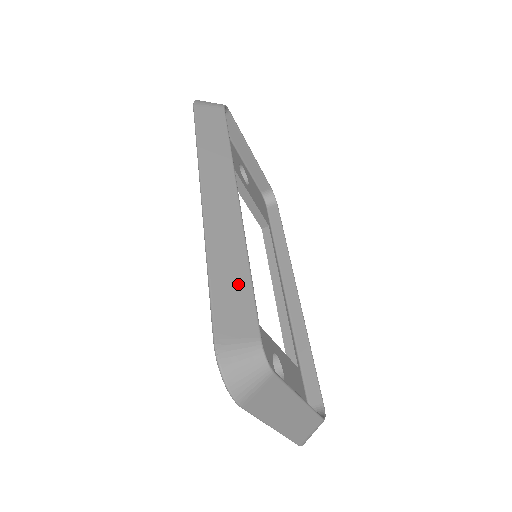
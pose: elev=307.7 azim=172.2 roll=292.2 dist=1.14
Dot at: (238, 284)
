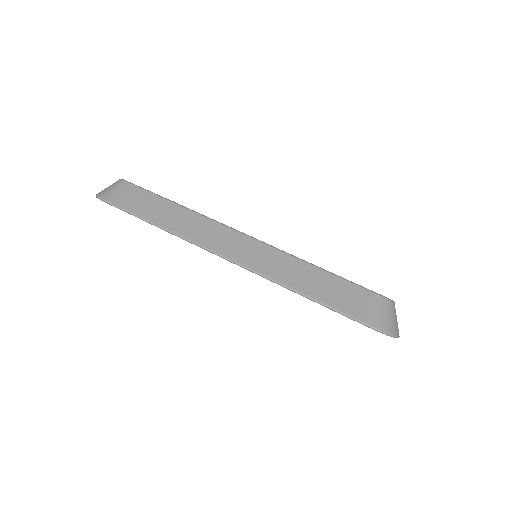
Dot at: (321, 280)
